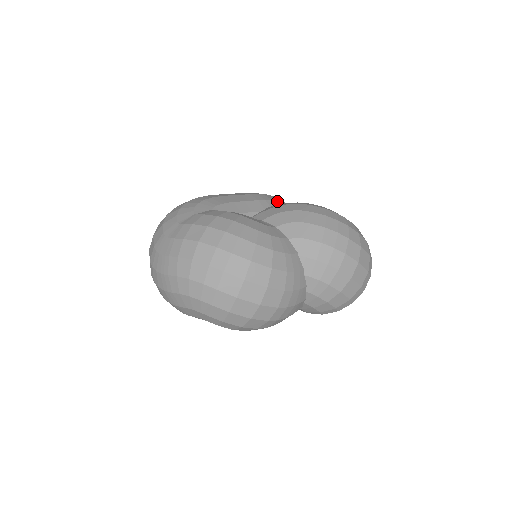
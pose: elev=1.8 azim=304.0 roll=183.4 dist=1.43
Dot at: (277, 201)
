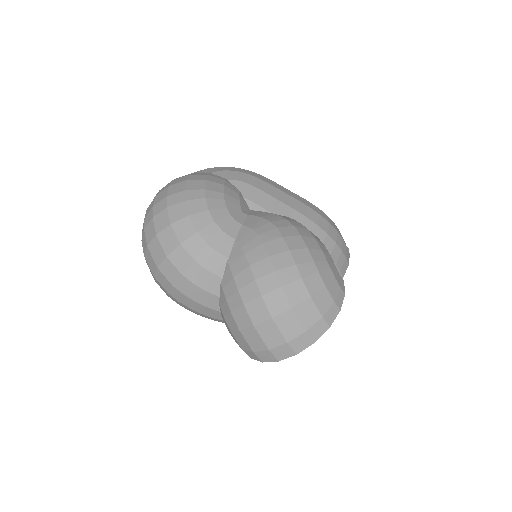
Dot at: (310, 221)
